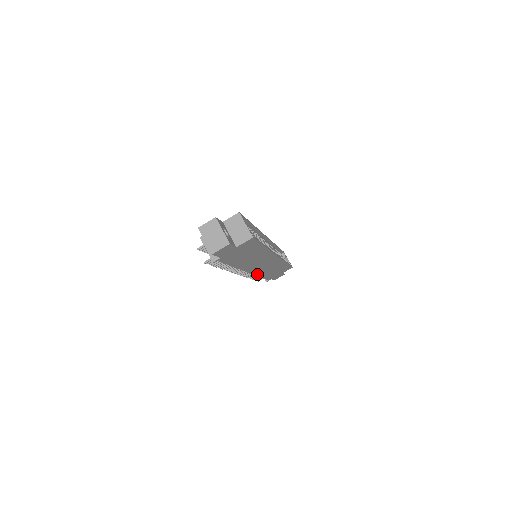
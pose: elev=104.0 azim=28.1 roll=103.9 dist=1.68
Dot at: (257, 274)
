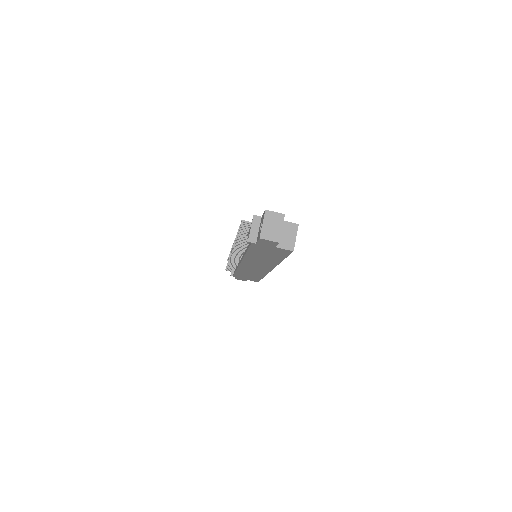
Dot at: (240, 268)
